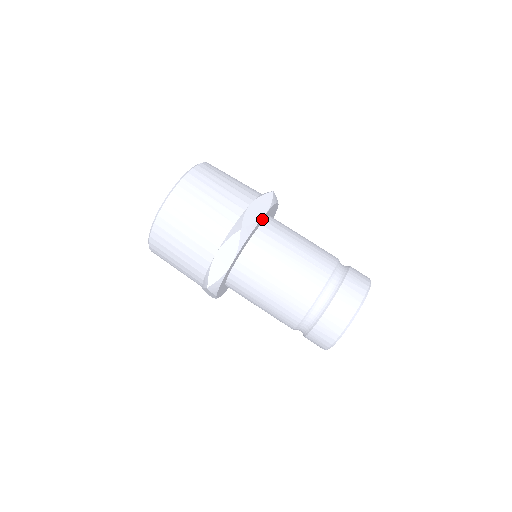
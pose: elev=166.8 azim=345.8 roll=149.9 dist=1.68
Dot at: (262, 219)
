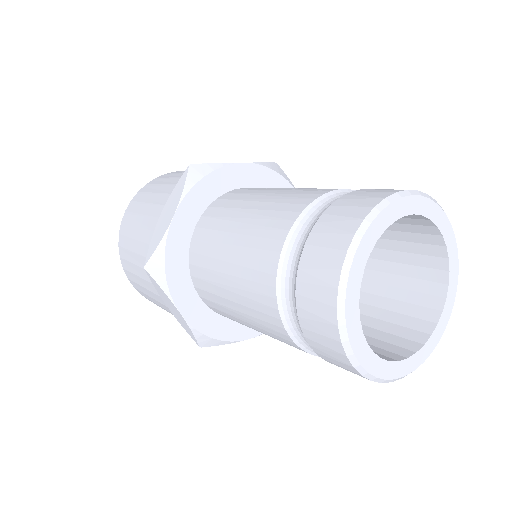
Dot at: (240, 172)
